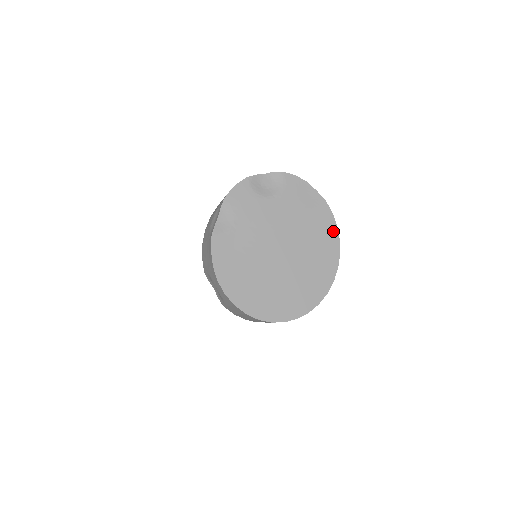
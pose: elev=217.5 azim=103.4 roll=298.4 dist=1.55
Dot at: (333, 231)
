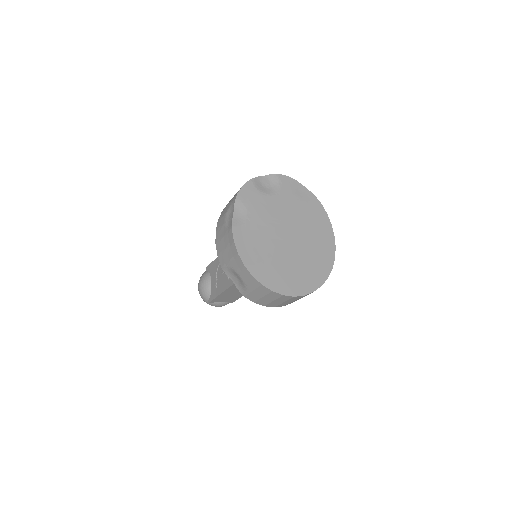
Dot at: (325, 218)
